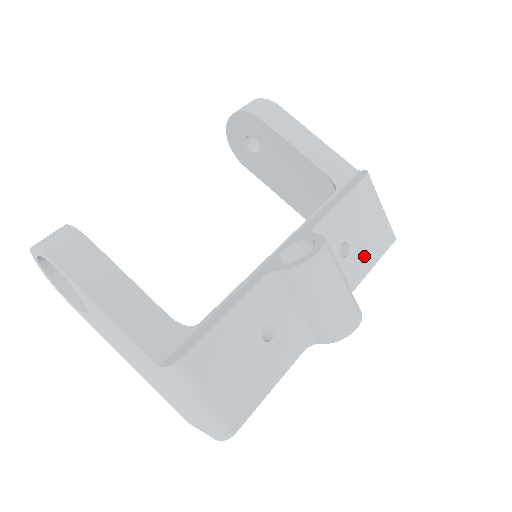
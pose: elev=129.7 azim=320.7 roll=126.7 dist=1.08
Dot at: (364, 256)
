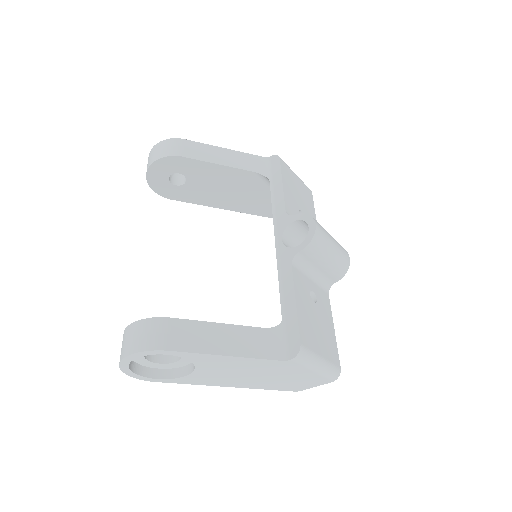
Dot at: (309, 213)
